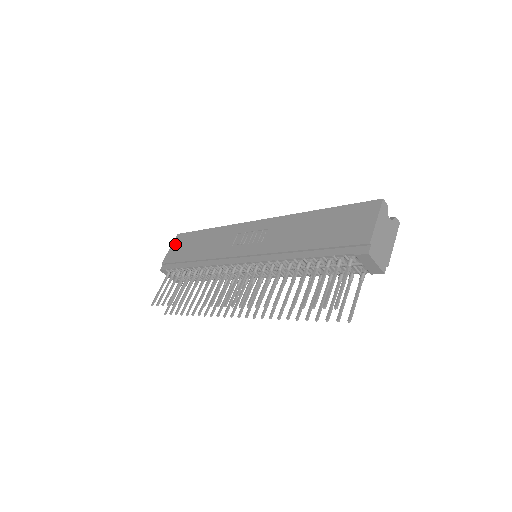
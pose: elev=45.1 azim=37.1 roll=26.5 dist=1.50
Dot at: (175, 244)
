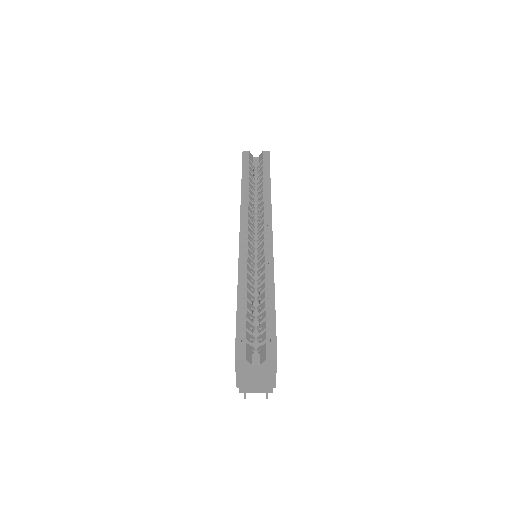
Dot at: occluded
